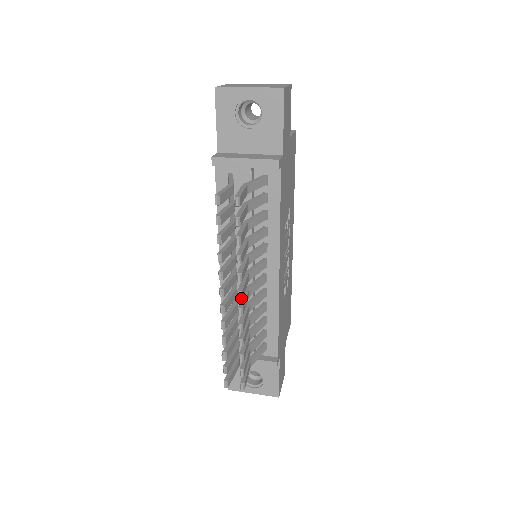
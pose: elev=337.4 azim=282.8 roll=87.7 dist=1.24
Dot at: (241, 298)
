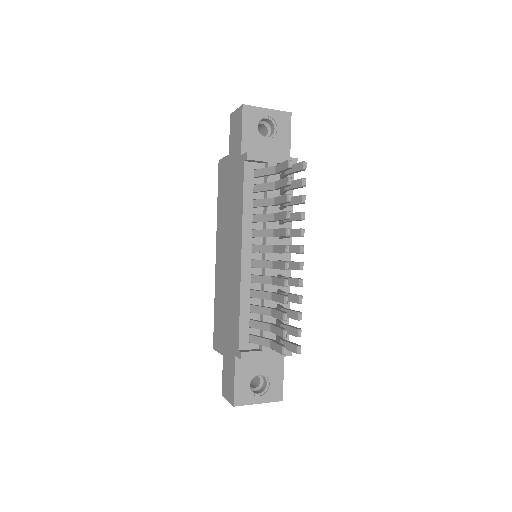
Dot at: (303, 252)
